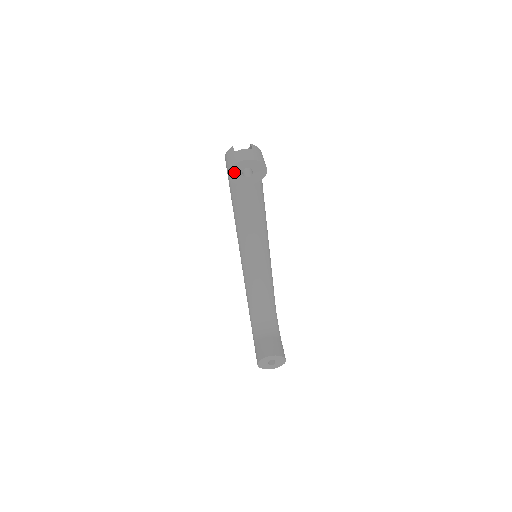
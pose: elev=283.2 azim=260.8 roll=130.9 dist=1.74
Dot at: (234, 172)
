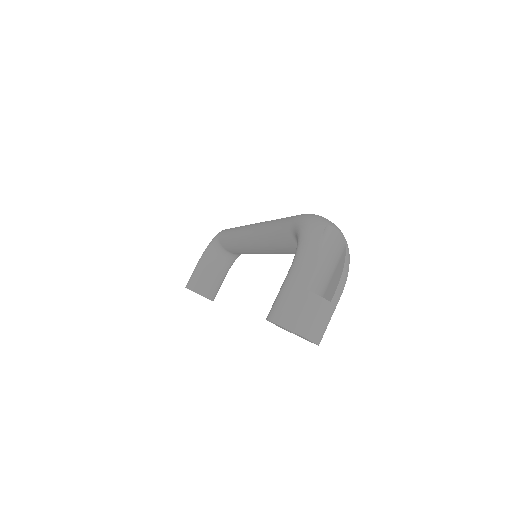
Dot at: (277, 324)
